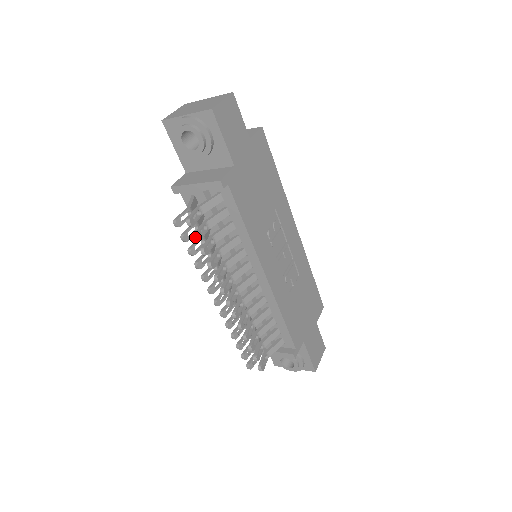
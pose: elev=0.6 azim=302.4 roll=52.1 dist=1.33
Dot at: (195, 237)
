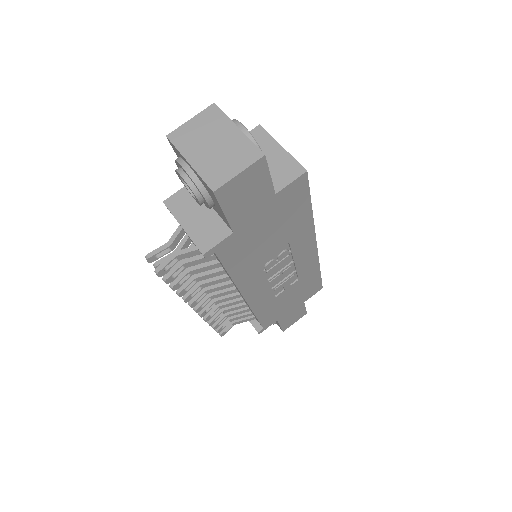
Dot at: (163, 280)
